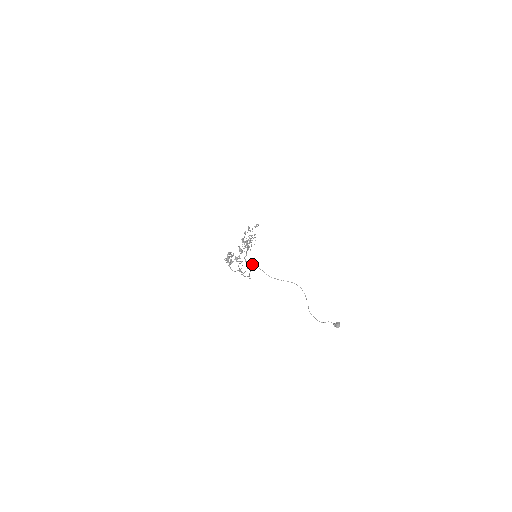
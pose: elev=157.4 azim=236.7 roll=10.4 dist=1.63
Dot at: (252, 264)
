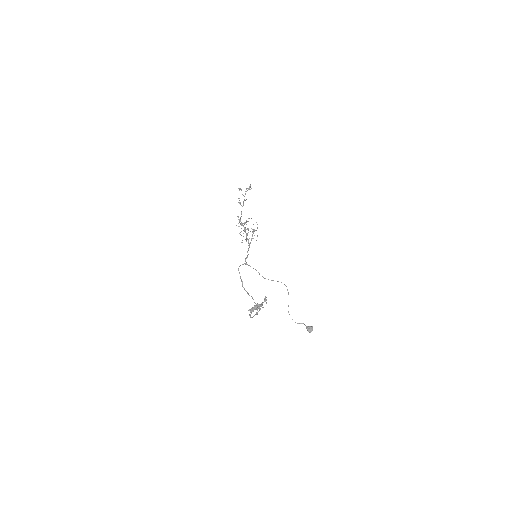
Dot at: occluded
